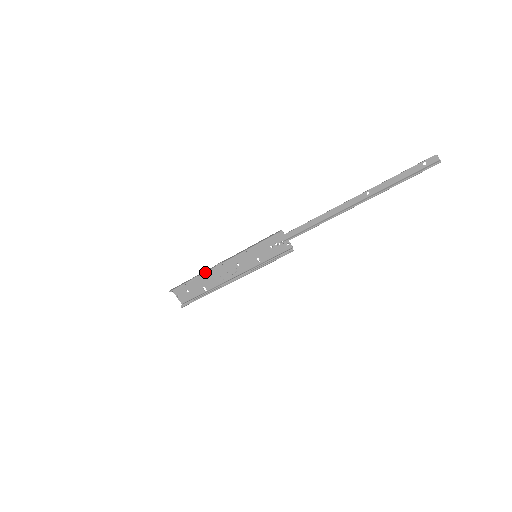
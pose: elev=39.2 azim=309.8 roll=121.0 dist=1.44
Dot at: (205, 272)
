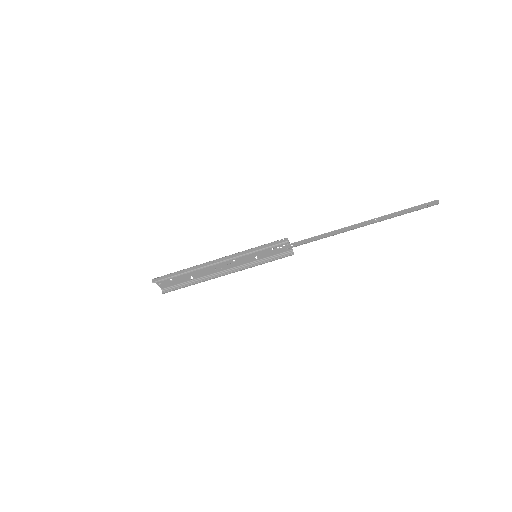
Dot at: (199, 268)
